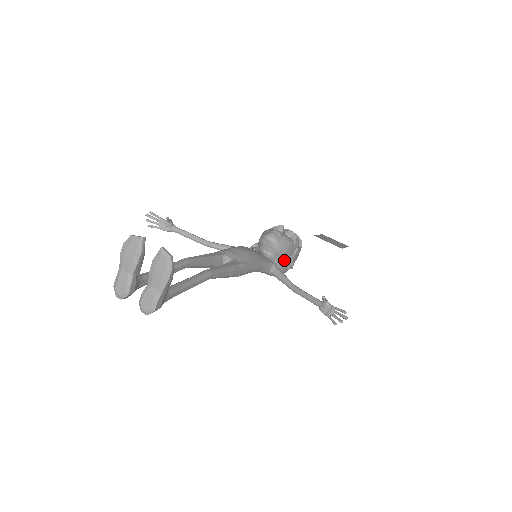
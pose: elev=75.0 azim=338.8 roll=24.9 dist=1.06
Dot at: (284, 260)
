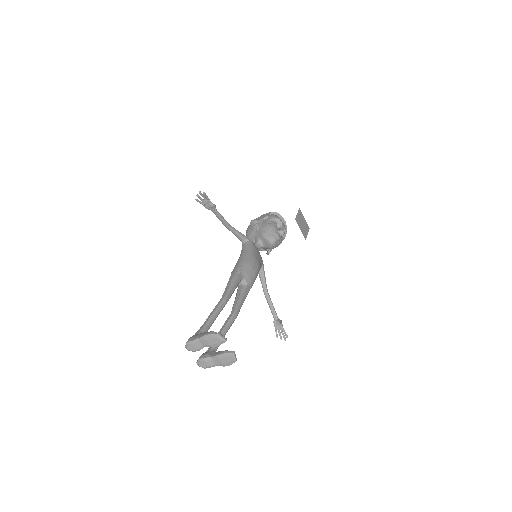
Dot at: (268, 250)
